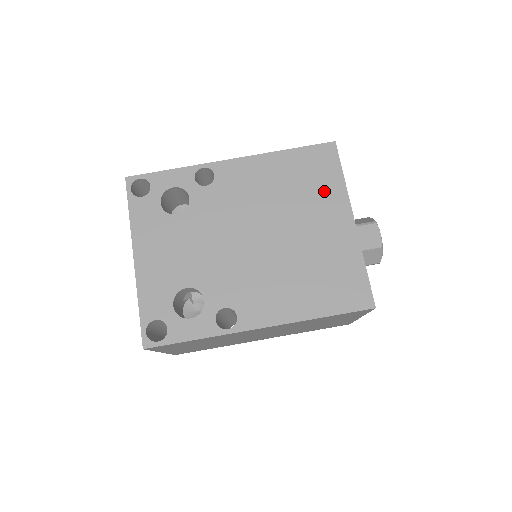
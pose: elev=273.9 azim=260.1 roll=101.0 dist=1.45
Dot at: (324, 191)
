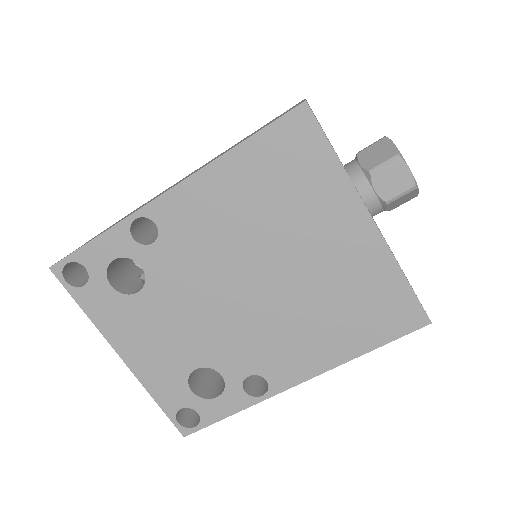
Dot at: (316, 192)
